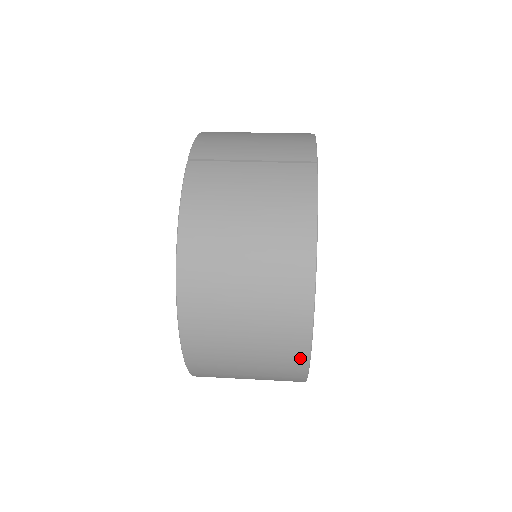
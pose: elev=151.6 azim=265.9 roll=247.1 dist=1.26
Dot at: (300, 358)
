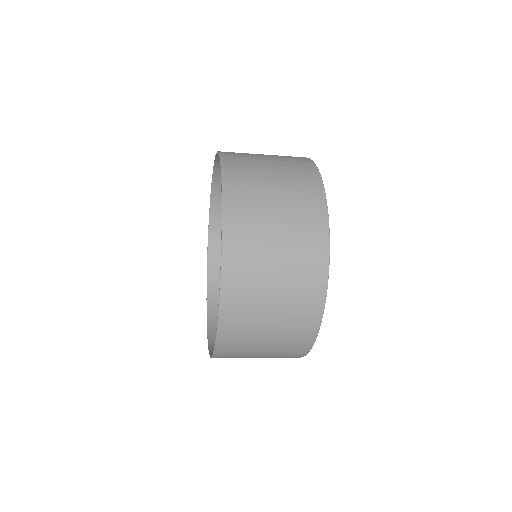
Dot at: (321, 259)
